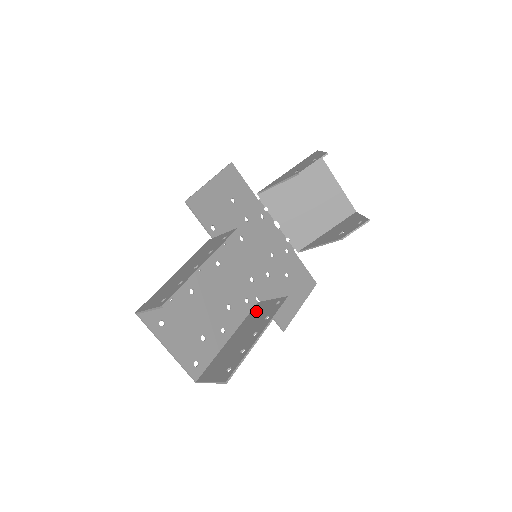
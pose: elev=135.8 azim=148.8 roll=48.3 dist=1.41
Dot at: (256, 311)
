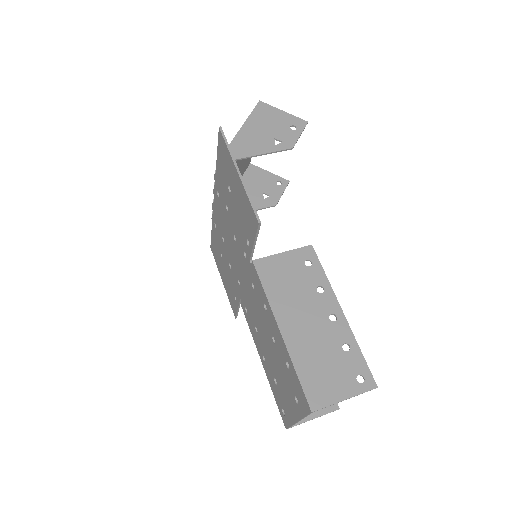
Dot at: occluded
